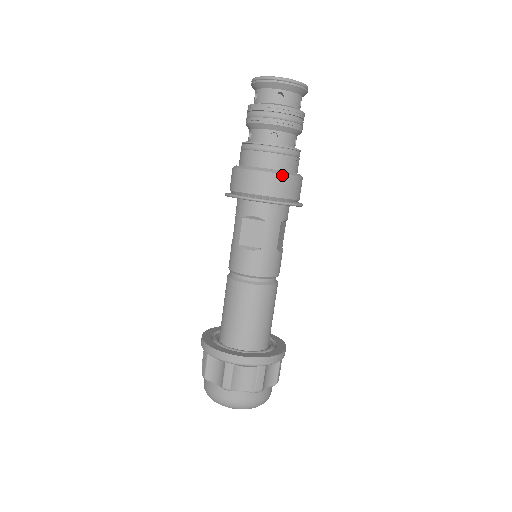
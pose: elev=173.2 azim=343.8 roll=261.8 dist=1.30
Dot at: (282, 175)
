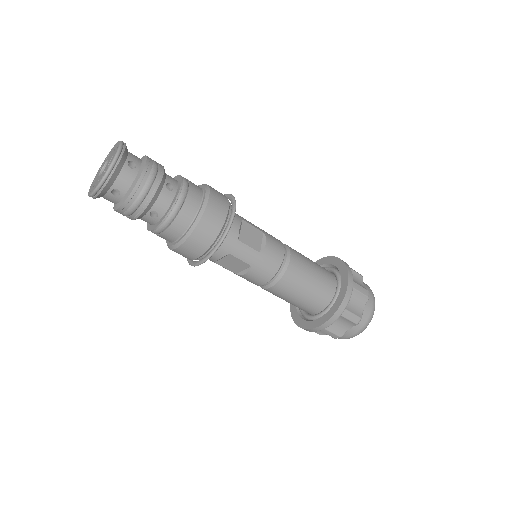
Dot at: (194, 232)
